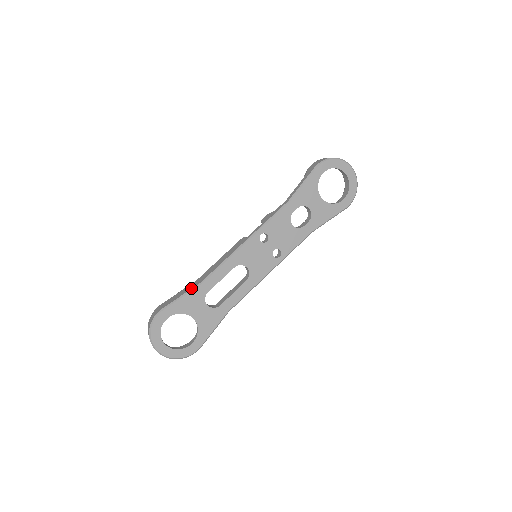
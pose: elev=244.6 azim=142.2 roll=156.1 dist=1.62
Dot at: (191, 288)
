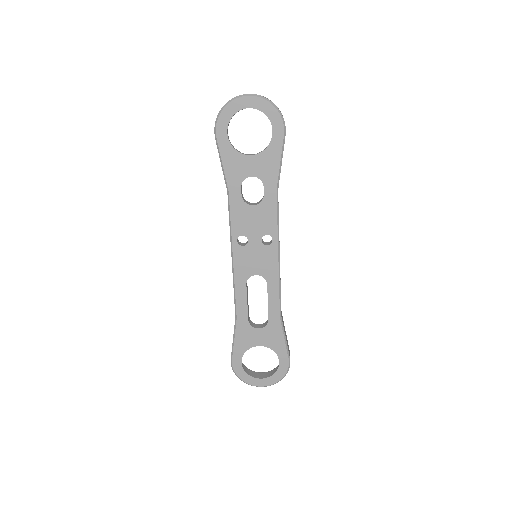
Dot at: (234, 328)
